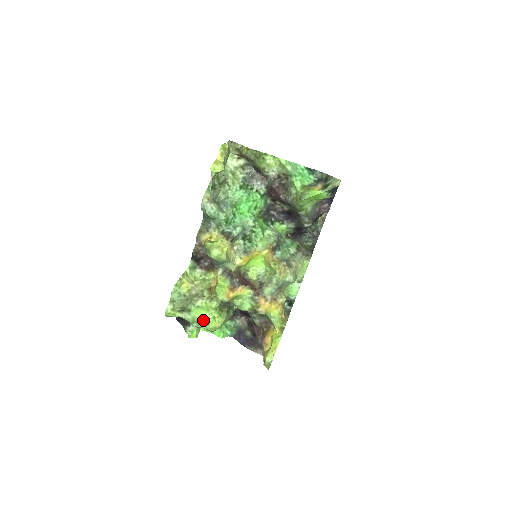
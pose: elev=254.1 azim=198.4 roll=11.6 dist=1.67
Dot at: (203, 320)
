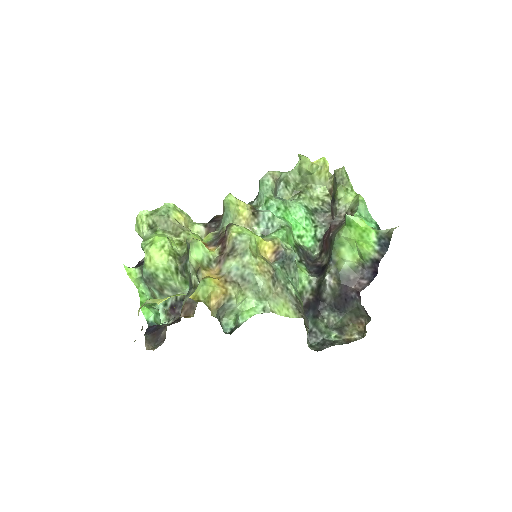
Dot at: (153, 240)
